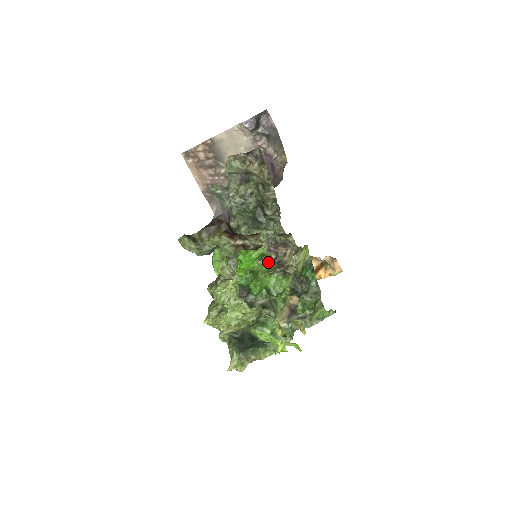
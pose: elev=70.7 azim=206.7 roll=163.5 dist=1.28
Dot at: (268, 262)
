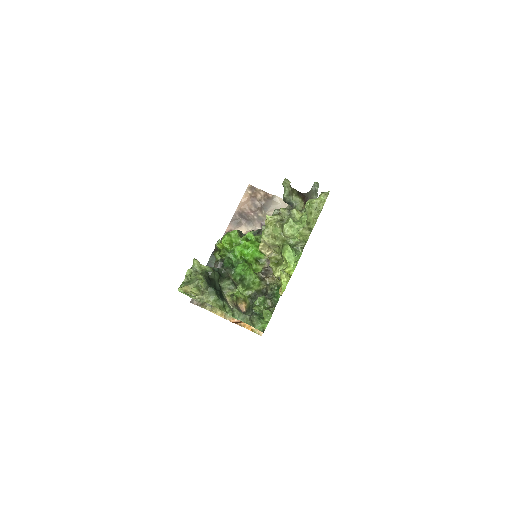
Dot at: (258, 266)
